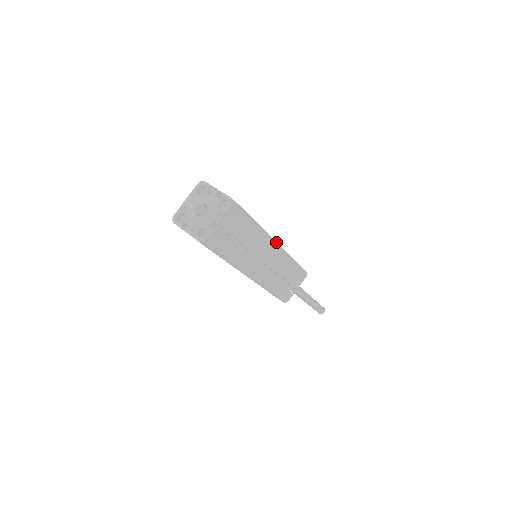
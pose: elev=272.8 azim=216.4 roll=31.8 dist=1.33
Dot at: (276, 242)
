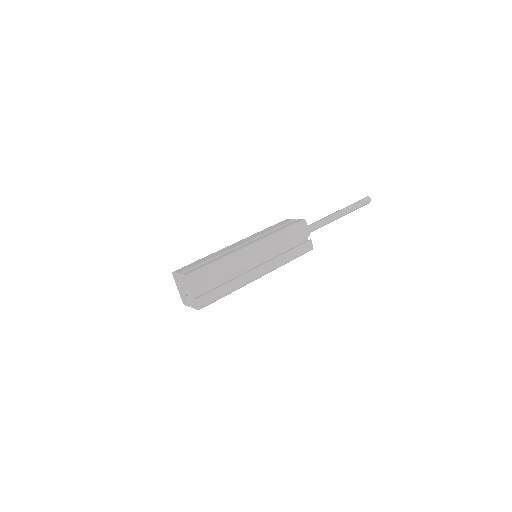
Dot at: (250, 245)
